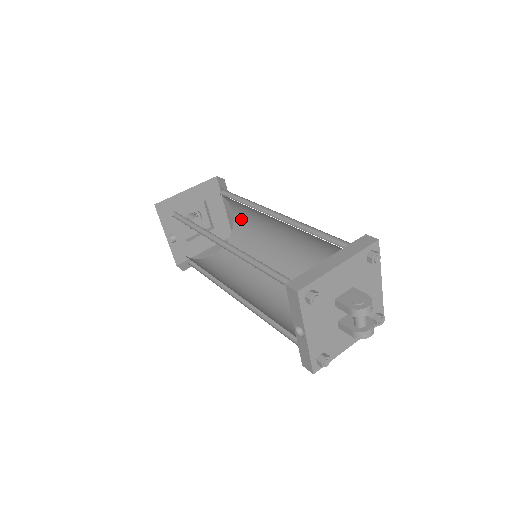
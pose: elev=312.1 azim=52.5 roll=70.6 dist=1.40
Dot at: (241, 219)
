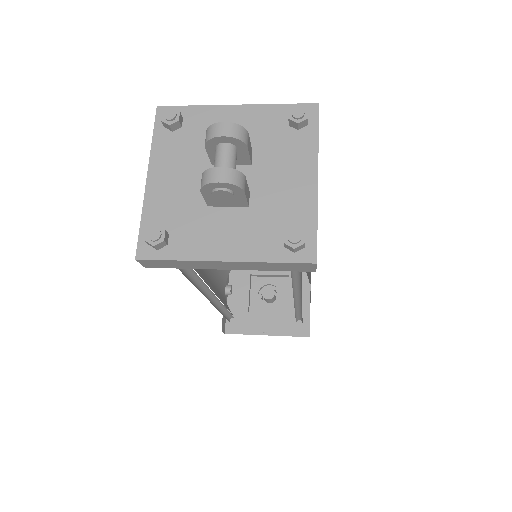
Dot at: occluded
